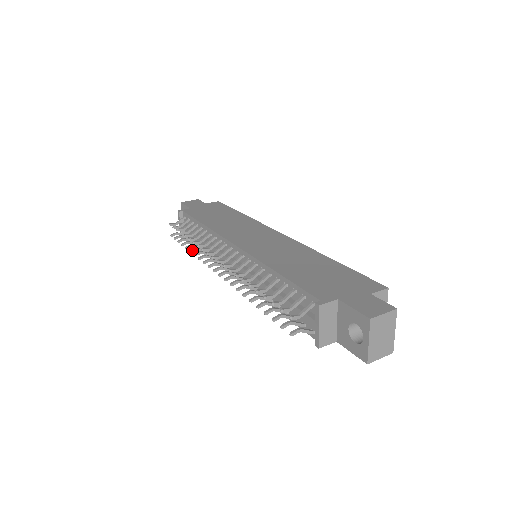
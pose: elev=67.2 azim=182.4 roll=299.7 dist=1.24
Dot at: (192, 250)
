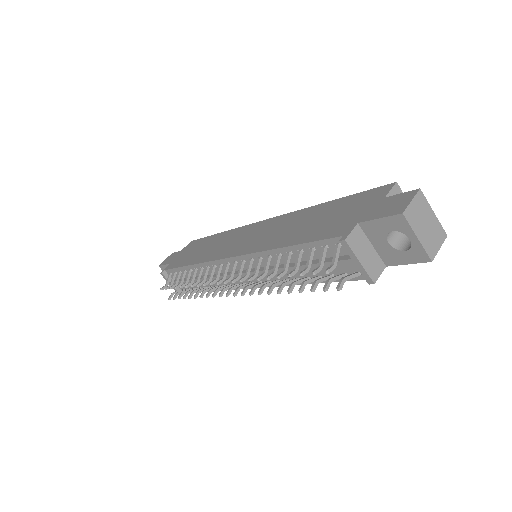
Dot at: (196, 295)
